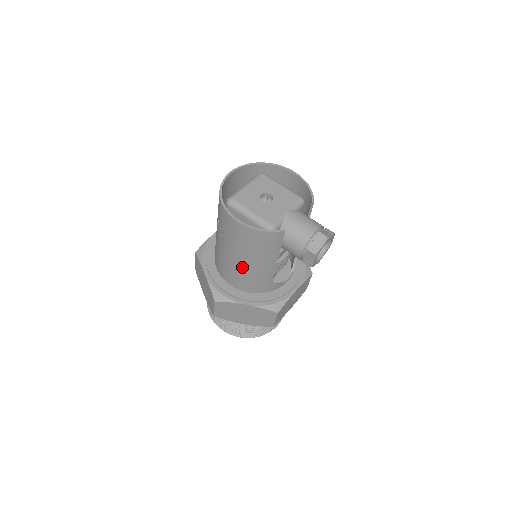
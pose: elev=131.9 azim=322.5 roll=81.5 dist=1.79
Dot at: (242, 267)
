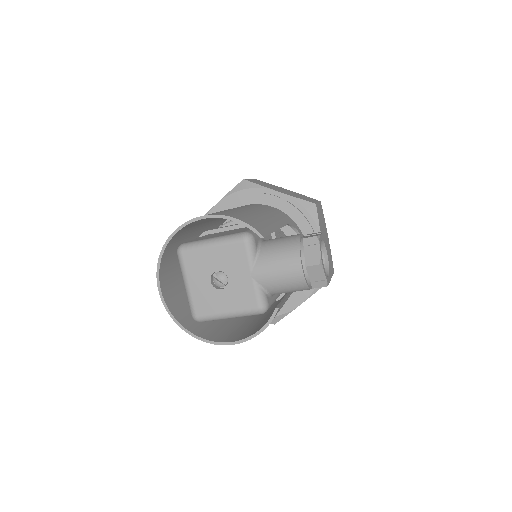
Dot at: occluded
